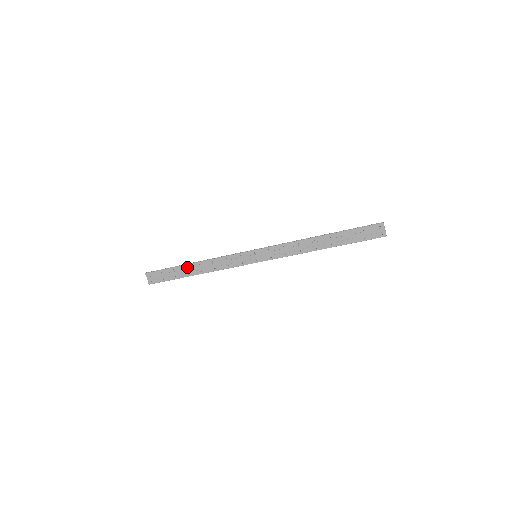
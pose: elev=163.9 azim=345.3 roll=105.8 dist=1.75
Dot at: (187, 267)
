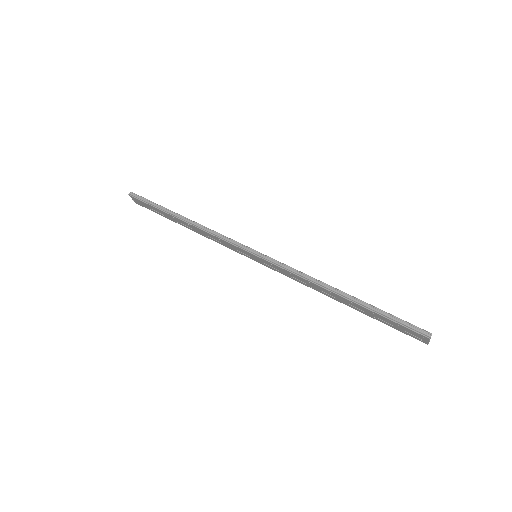
Dot at: (174, 218)
